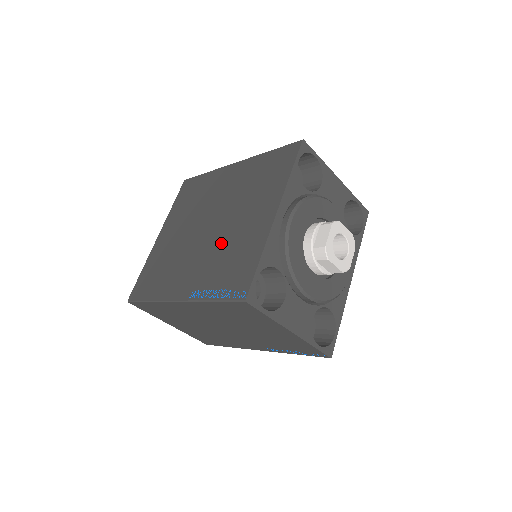
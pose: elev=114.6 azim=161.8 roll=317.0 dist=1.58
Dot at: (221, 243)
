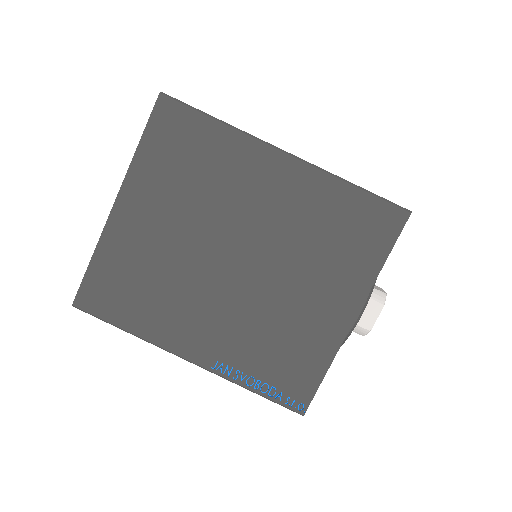
Dot at: (263, 311)
